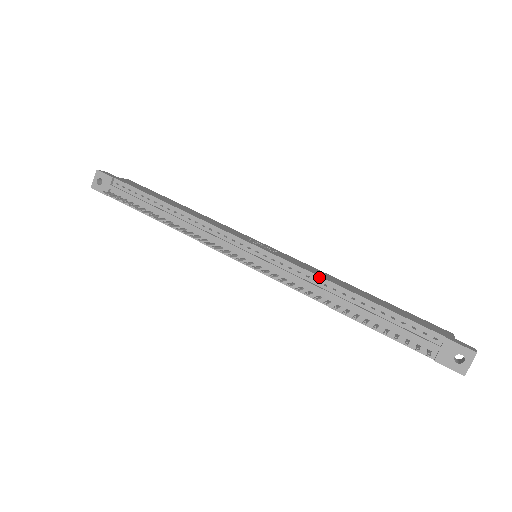
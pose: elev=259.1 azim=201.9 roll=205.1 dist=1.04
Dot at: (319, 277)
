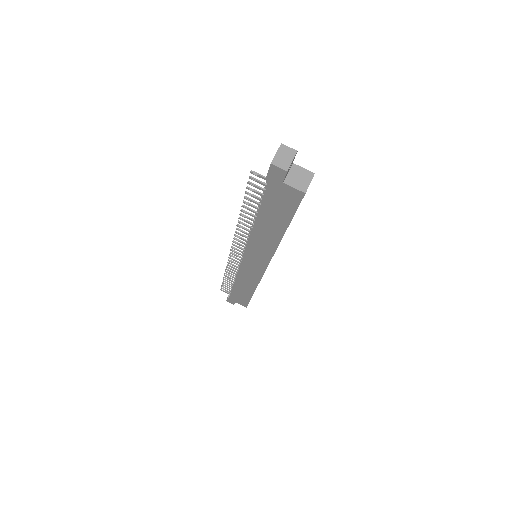
Dot at: occluded
